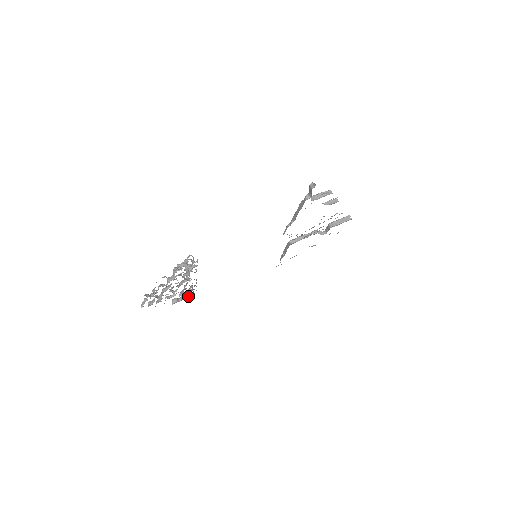
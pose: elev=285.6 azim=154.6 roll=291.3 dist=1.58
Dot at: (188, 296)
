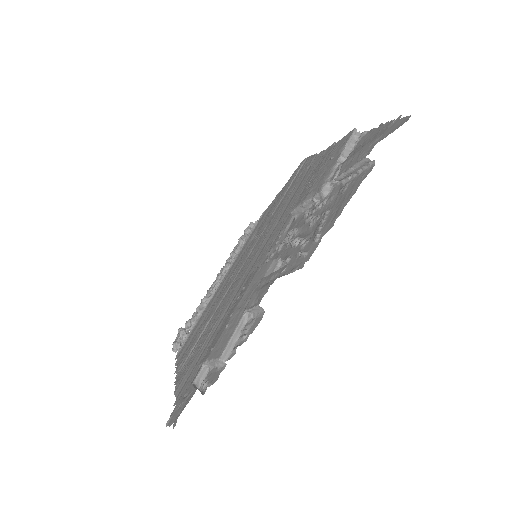
Dot at: occluded
